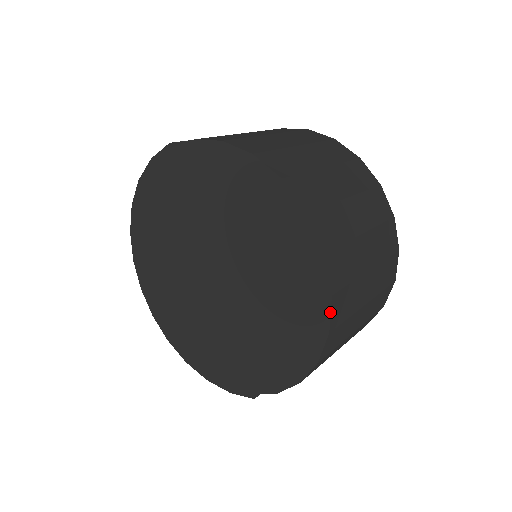
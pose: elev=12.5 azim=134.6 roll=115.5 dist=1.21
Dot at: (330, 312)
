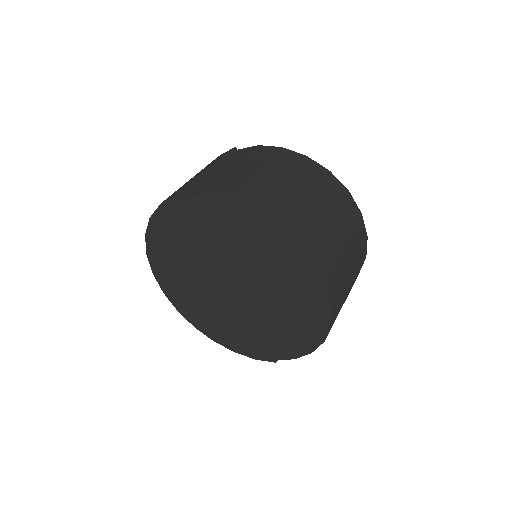
Dot at: (332, 312)
